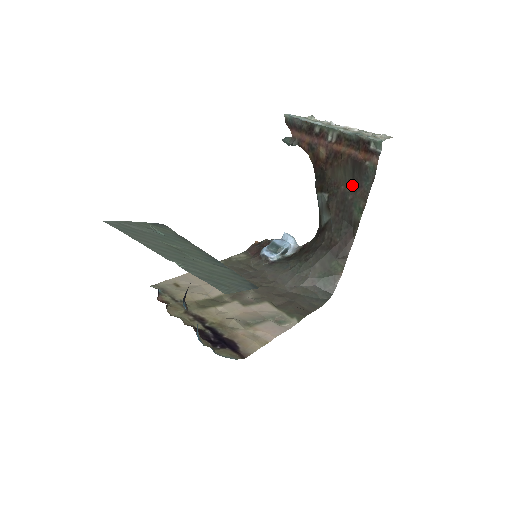
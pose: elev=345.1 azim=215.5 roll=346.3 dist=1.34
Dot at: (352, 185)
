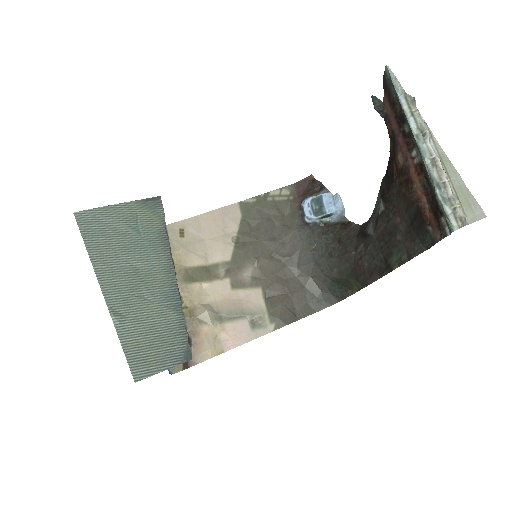
Dot at: (407, 229)
